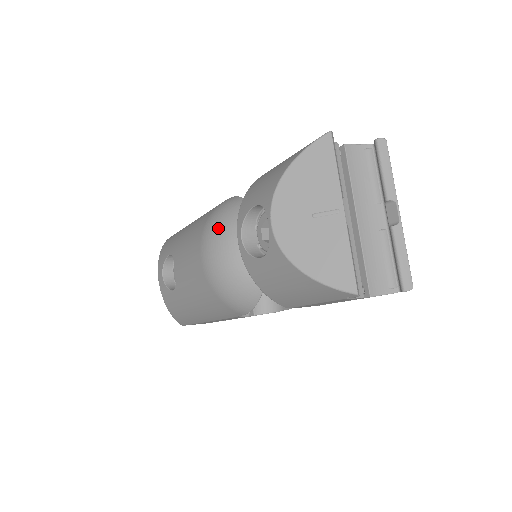
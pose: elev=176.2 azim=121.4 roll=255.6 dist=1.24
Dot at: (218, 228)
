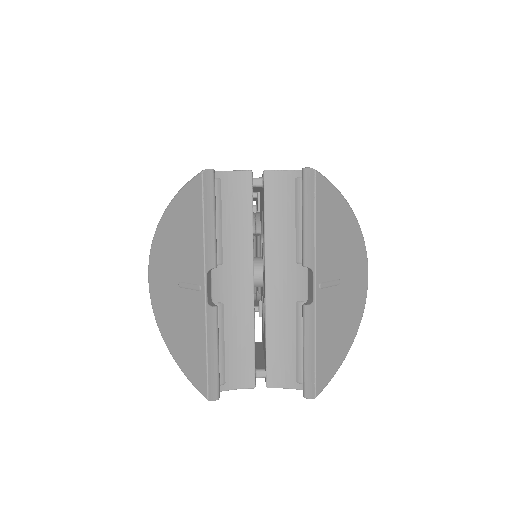
Dot at: occluded
